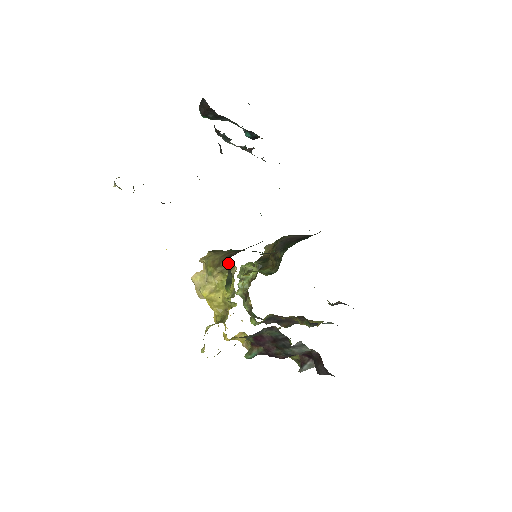
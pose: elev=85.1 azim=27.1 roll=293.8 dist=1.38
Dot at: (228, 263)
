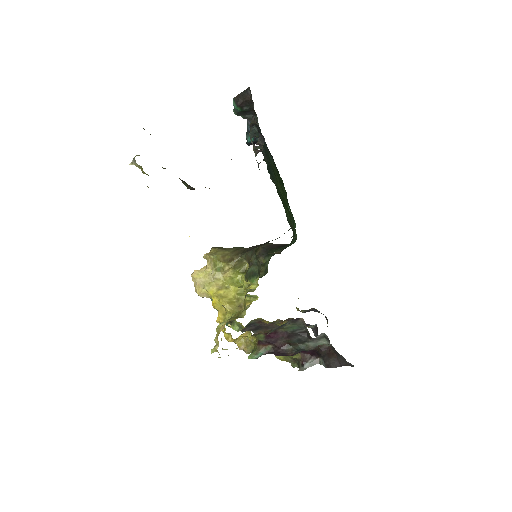
Dot at: (250, 256)
